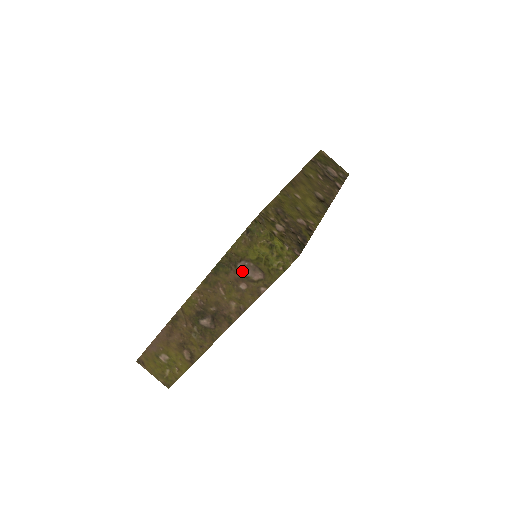
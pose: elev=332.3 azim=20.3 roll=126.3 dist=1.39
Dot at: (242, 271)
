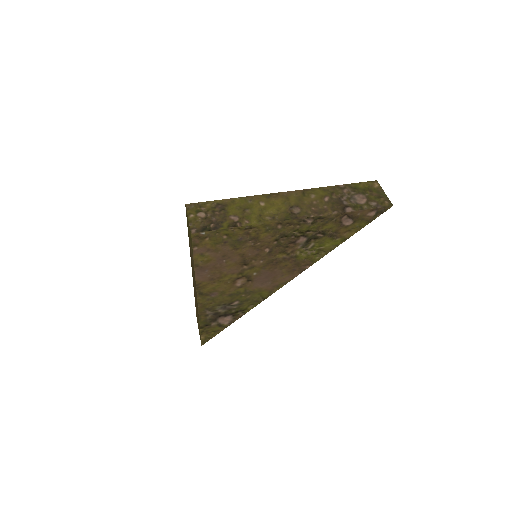
Dot at: occluded
